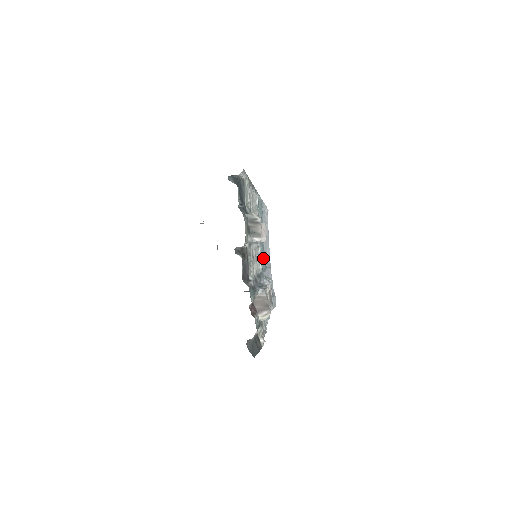
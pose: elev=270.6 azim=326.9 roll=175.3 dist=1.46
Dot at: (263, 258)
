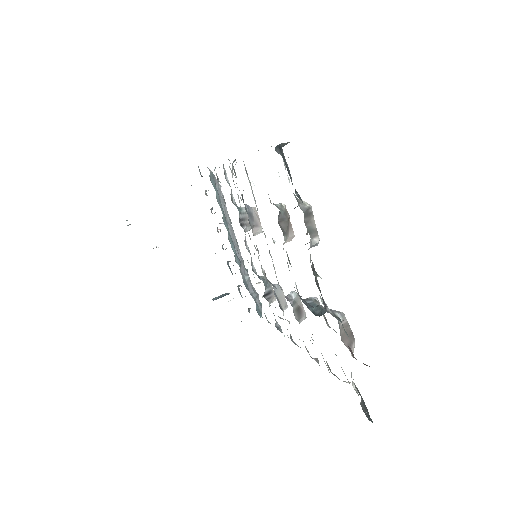
Dot at: (234, 251)
